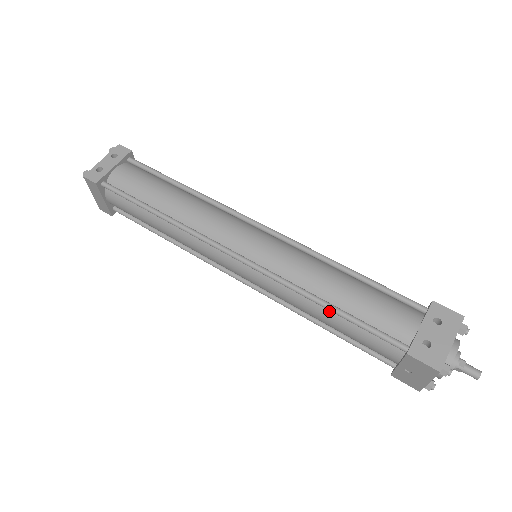
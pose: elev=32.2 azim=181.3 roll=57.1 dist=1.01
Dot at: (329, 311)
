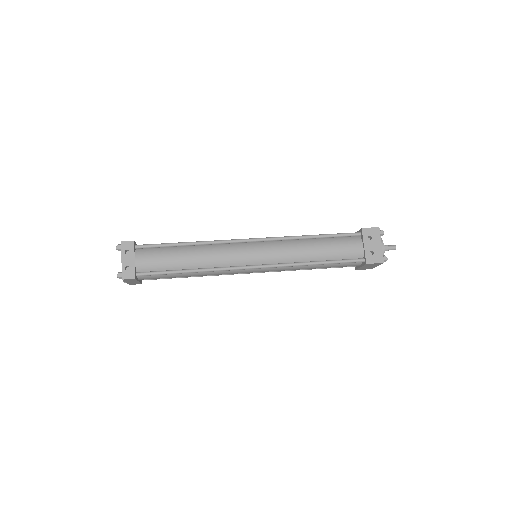
Dot at: (317, 264)
